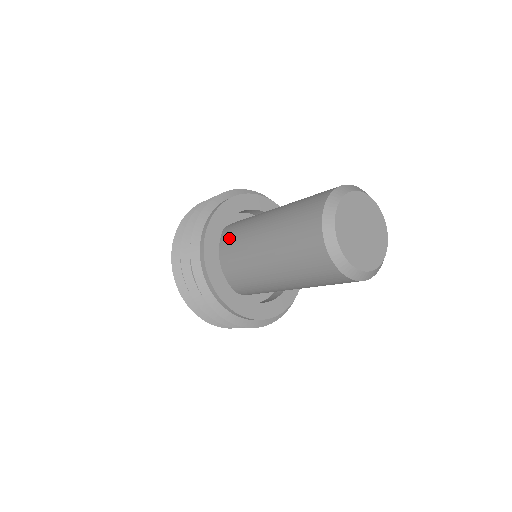
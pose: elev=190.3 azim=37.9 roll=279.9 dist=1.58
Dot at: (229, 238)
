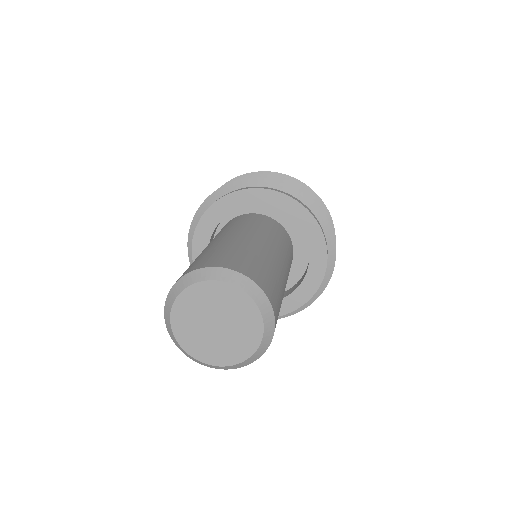
Dot at: occluded
